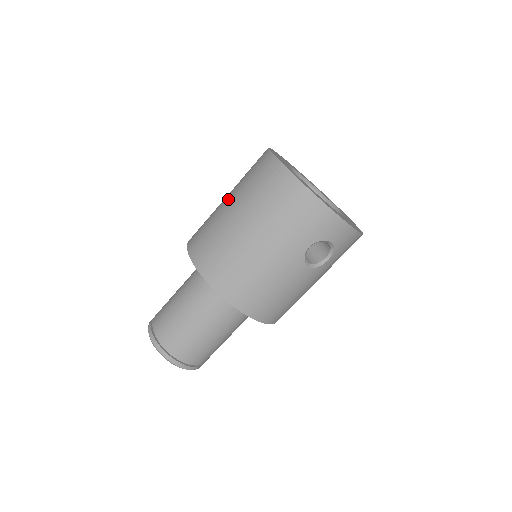
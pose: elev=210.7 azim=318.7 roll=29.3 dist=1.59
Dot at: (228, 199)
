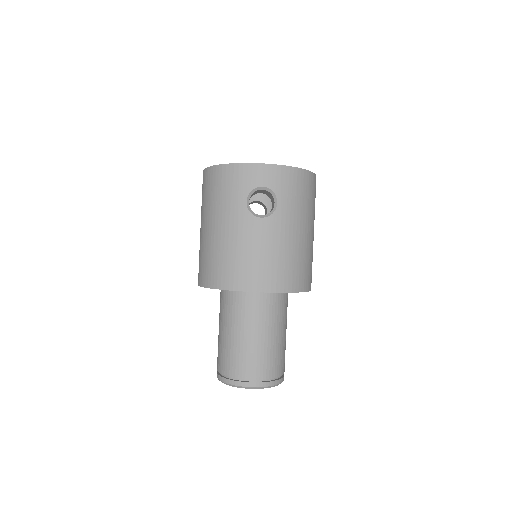
Dot at: occluded
